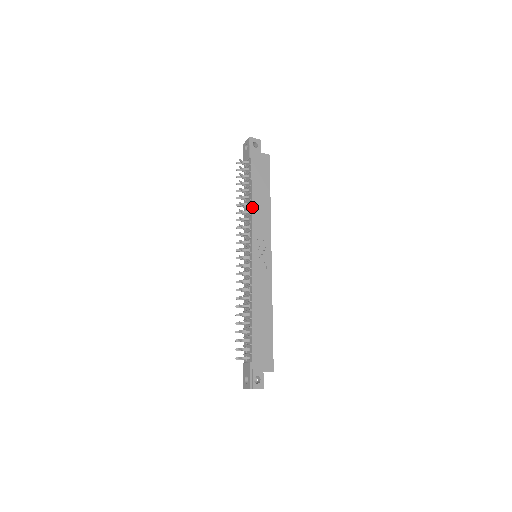
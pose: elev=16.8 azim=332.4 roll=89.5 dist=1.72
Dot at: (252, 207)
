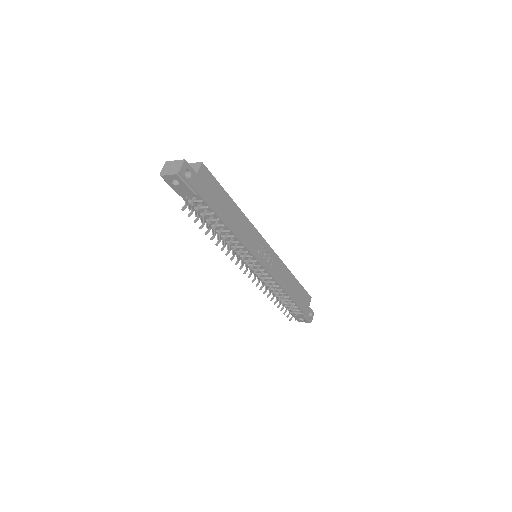
Dot at: (236, 236)
